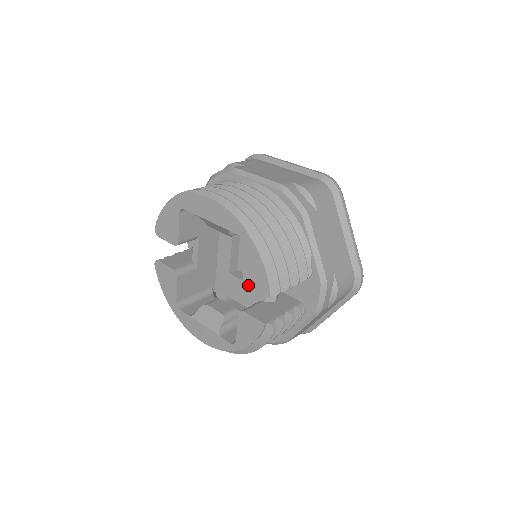
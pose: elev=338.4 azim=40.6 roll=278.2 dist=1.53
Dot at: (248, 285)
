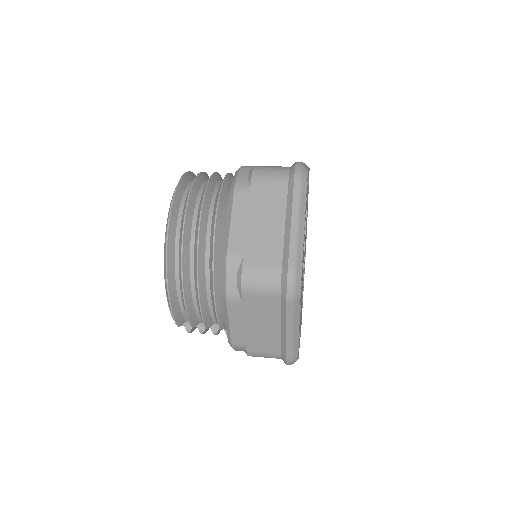
Dot at: occluded
